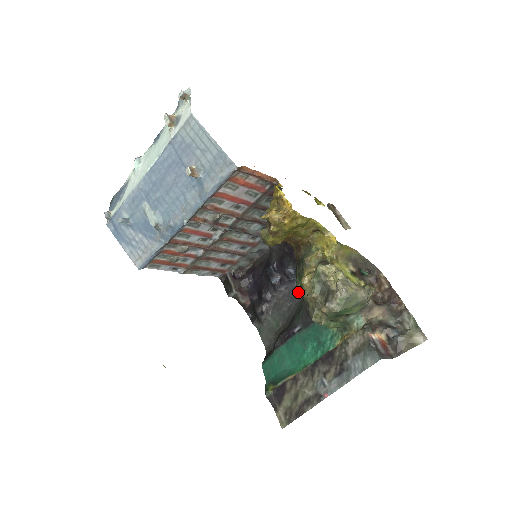
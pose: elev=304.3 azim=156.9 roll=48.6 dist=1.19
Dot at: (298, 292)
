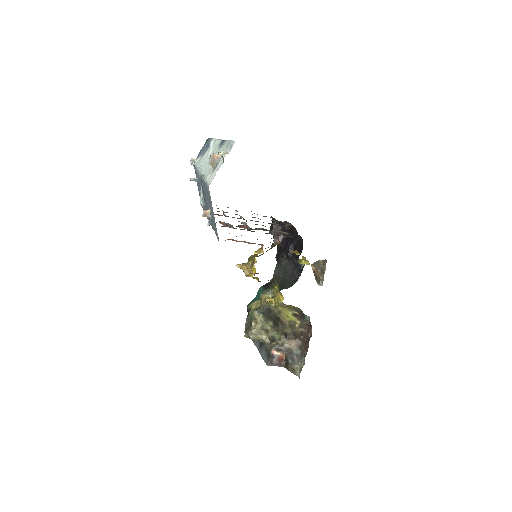
Dot at: (294, 275)
